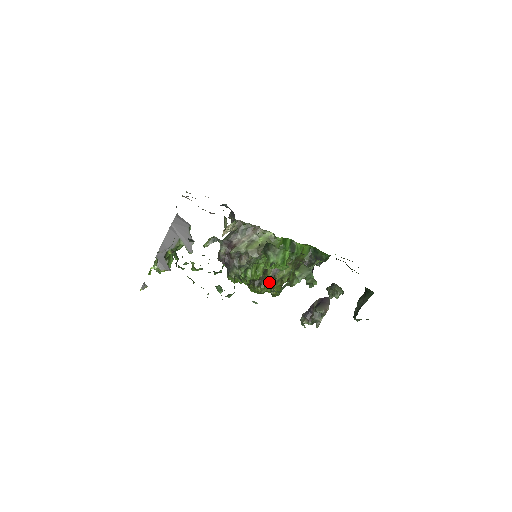
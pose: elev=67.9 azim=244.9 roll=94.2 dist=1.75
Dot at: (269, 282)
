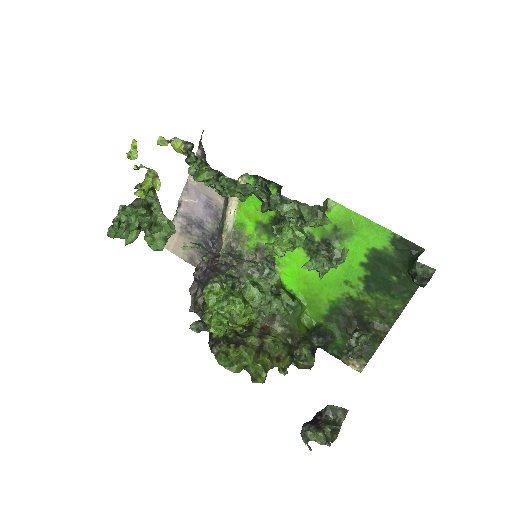
Dot at: (253, 346)
